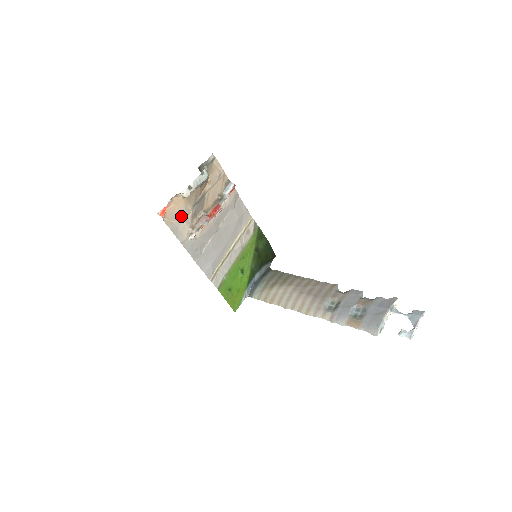
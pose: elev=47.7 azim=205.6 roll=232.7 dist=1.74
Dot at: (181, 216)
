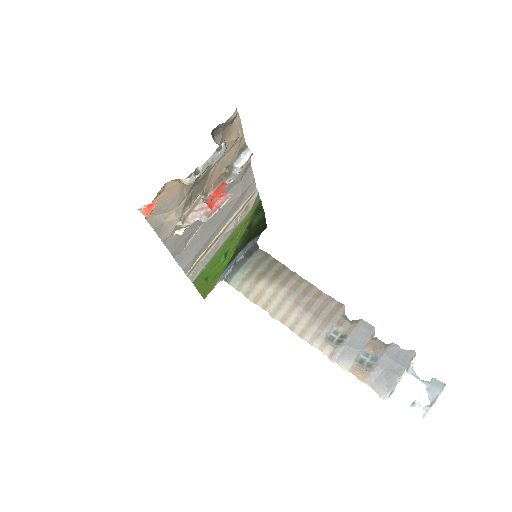
Dot at: (171, 206)
